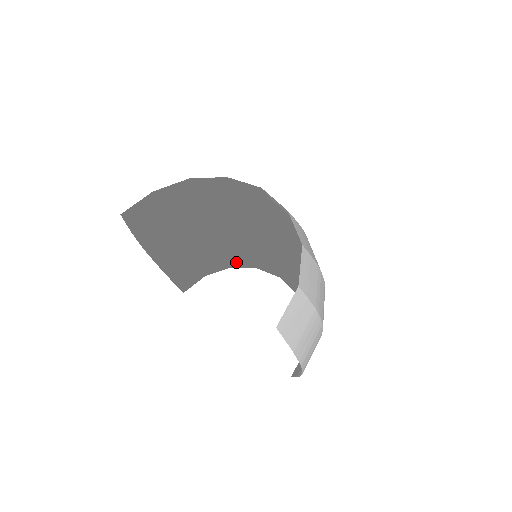
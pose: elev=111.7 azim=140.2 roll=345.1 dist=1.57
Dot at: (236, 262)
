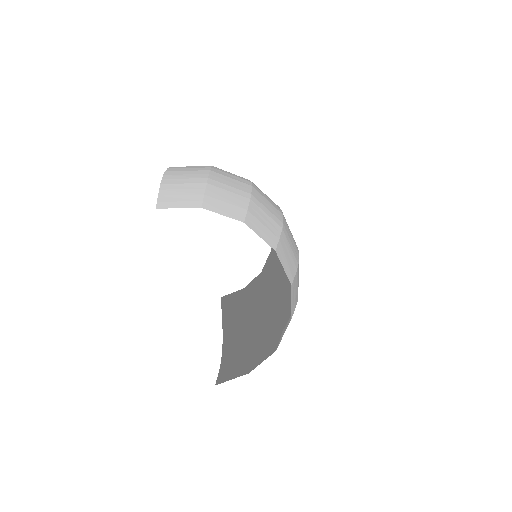
Dot at: occluded
